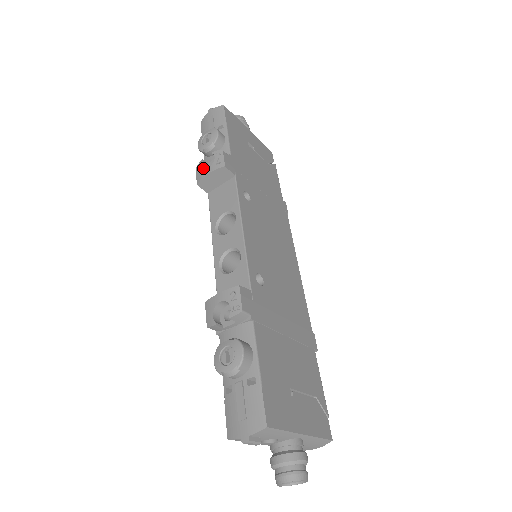
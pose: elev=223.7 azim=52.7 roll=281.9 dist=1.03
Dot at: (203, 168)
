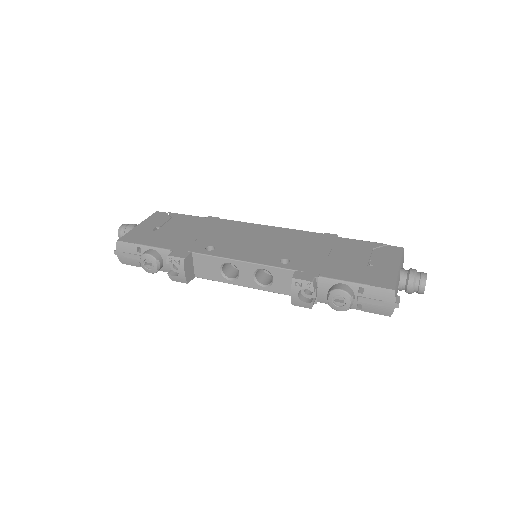
Dot at: (175, 275)
